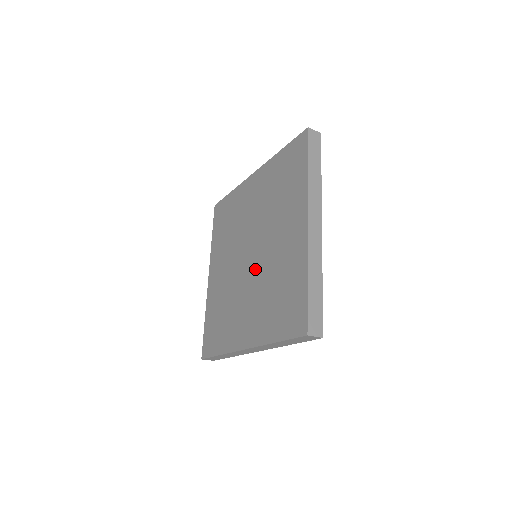
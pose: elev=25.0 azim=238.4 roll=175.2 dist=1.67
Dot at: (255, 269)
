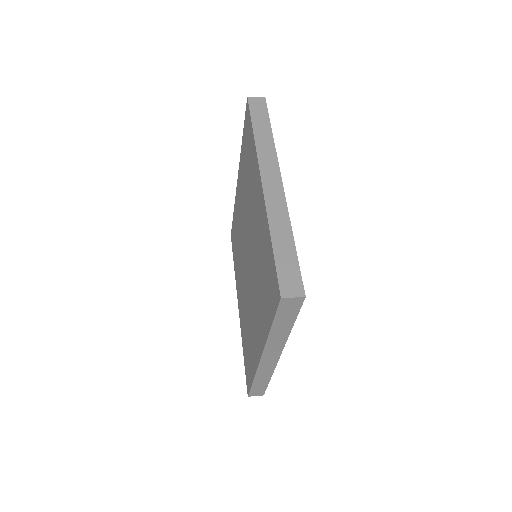
Dot at: (251, 267)
